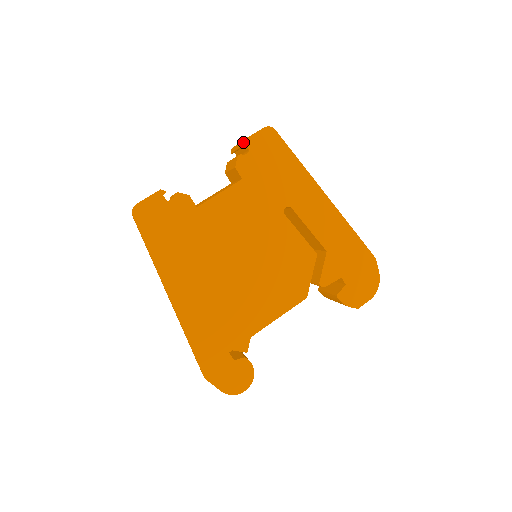
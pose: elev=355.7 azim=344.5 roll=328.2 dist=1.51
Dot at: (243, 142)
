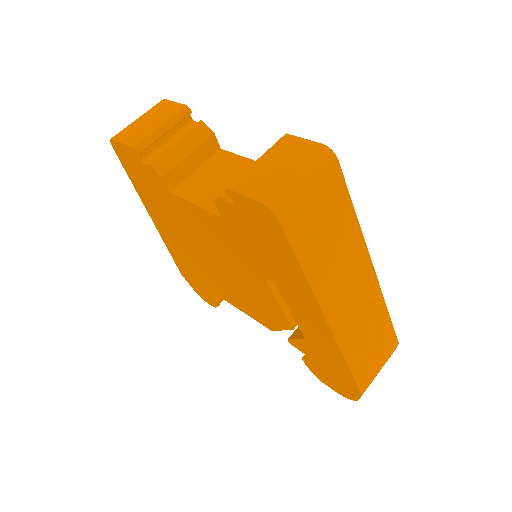
Dot at: (227, 190)
